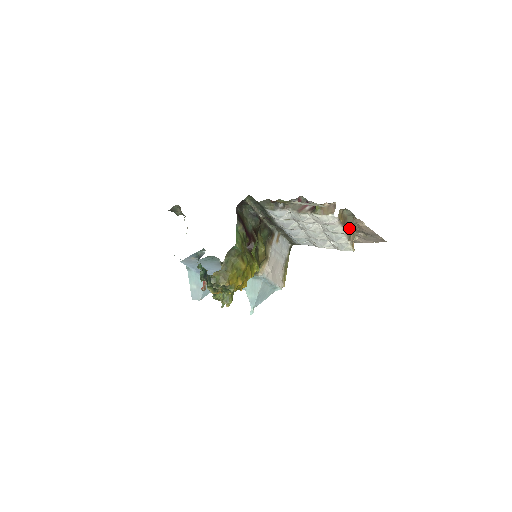
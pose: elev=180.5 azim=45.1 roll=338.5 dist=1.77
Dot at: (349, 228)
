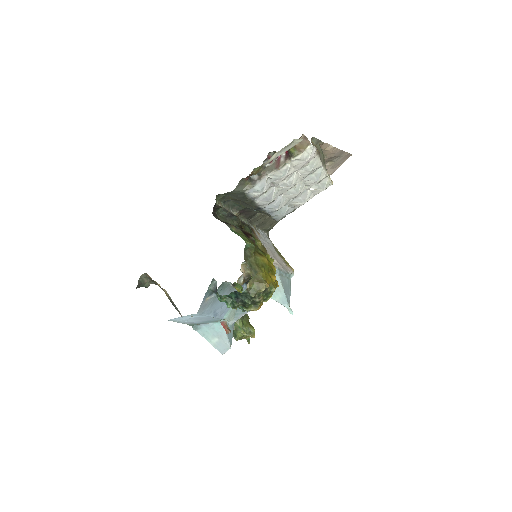
Dot at: (322, 158)
